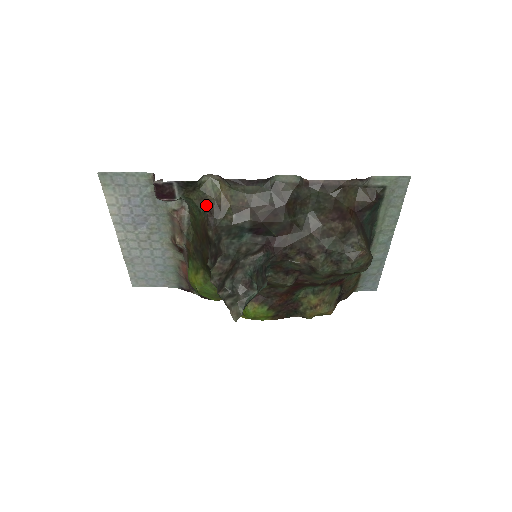
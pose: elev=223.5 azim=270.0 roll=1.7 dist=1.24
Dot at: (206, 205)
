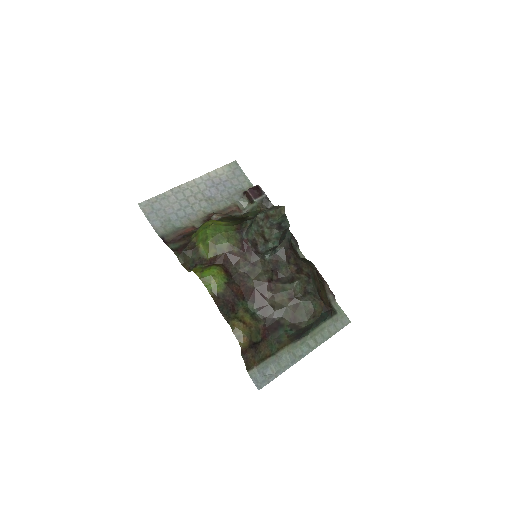
Dot at: occluded
